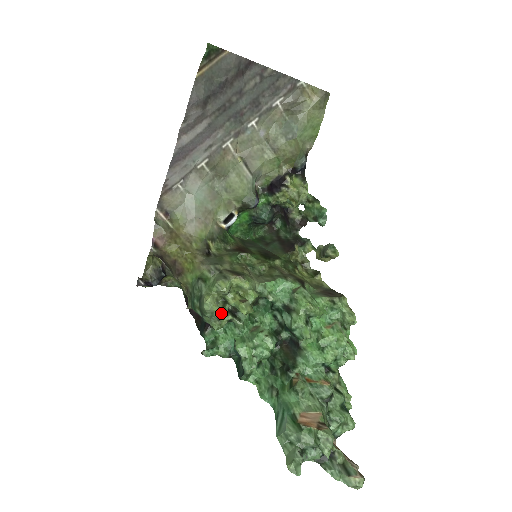
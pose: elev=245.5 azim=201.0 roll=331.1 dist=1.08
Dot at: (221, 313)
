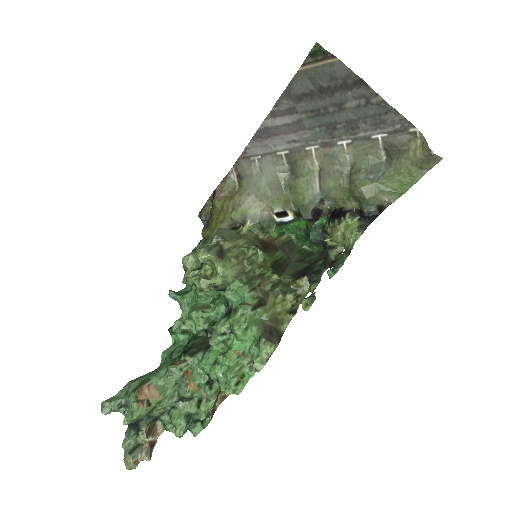
Dot at: (188, 273)
